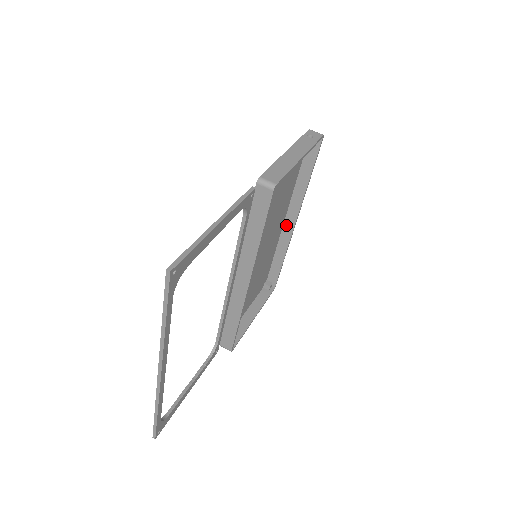
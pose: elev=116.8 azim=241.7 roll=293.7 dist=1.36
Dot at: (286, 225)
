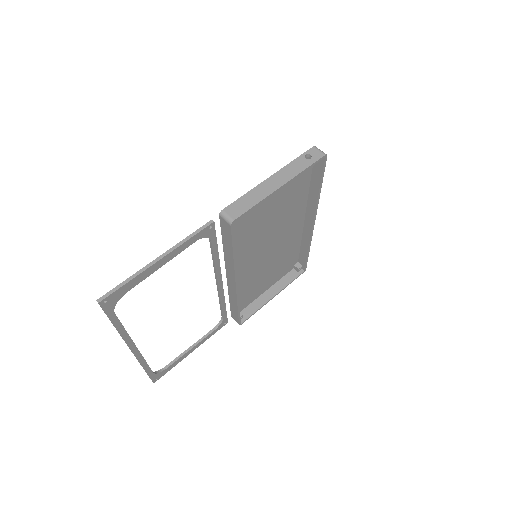
Dot at: (306, 223)
